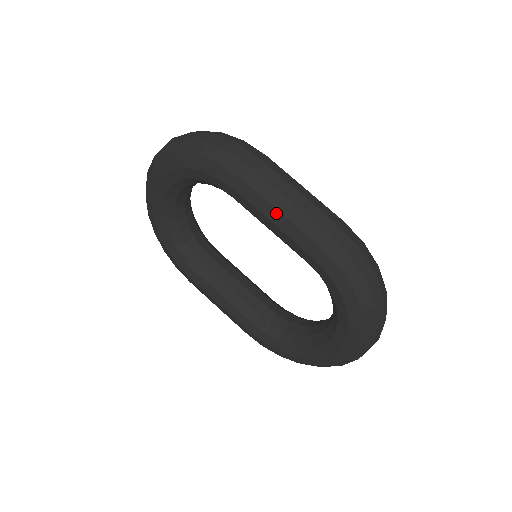
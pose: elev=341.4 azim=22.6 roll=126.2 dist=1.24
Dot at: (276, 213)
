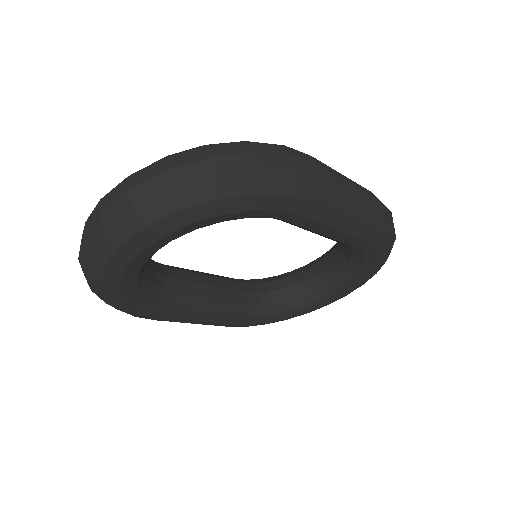
Dot at: (346, 220)
